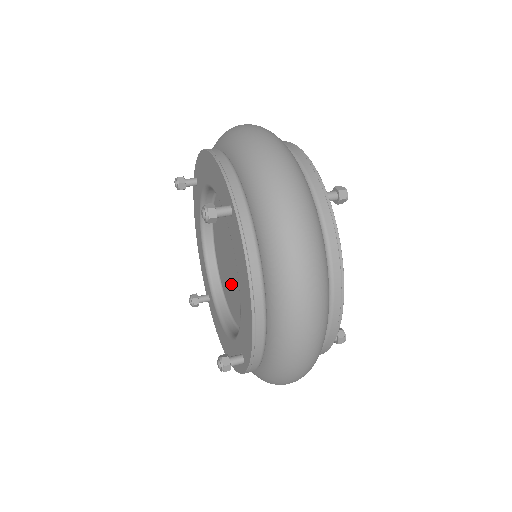
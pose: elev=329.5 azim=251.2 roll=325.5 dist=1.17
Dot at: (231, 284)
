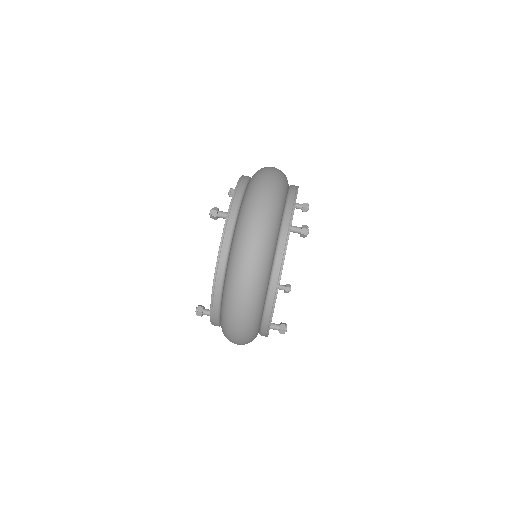
Dot at: occluded
